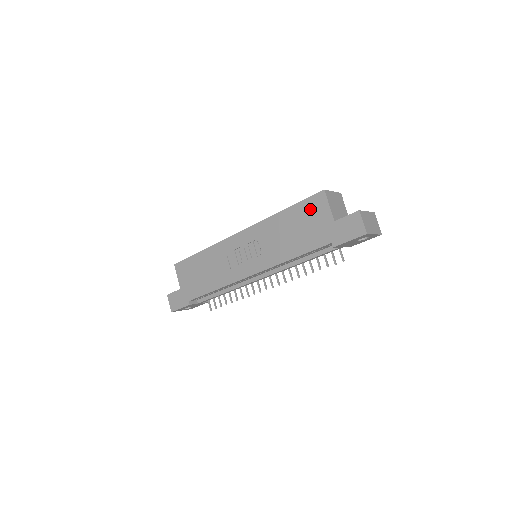
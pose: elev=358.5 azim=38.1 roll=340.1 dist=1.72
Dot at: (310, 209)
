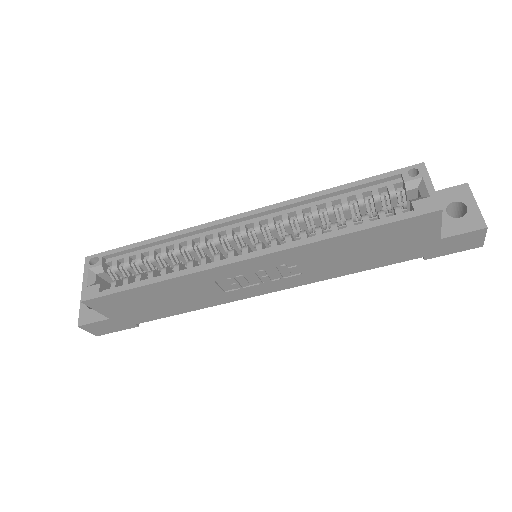
Dot at: (404, 231)
